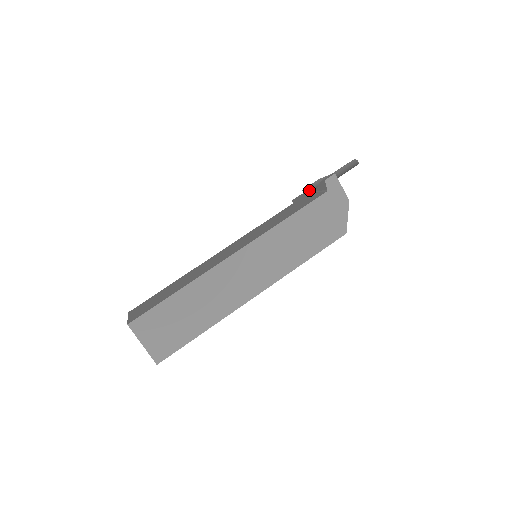
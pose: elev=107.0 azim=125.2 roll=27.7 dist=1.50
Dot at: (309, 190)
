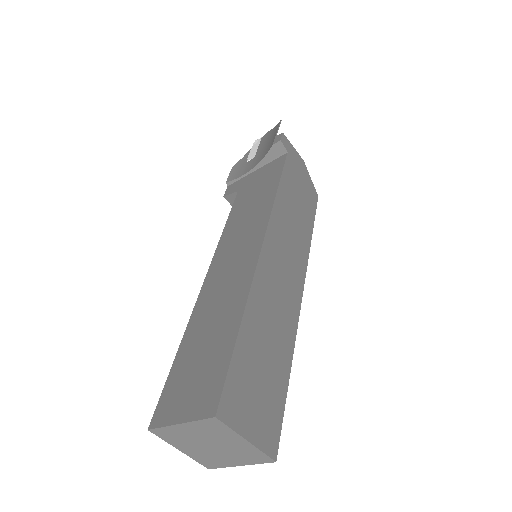
Dot at: (241, 175)
